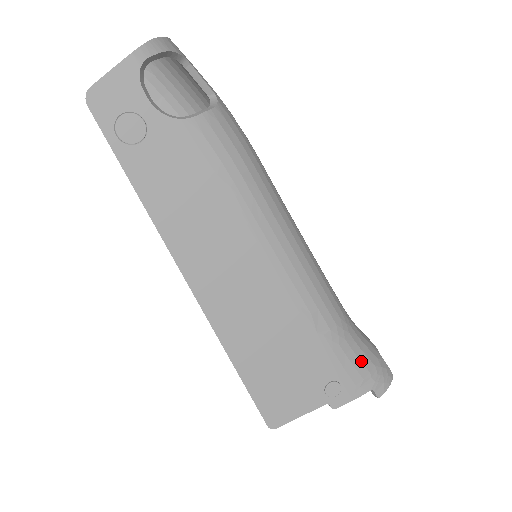
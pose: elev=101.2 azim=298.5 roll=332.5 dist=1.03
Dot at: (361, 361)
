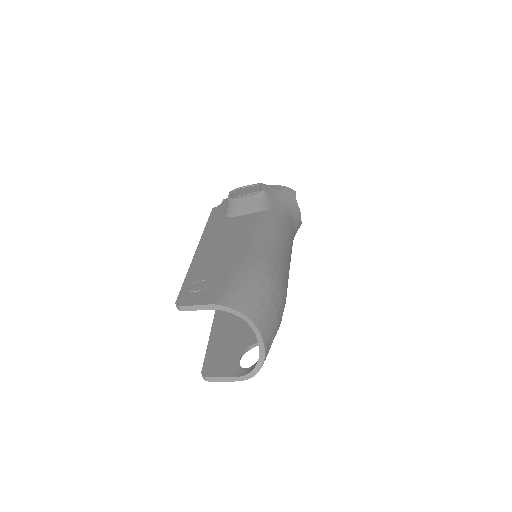
Dot at: occluded
